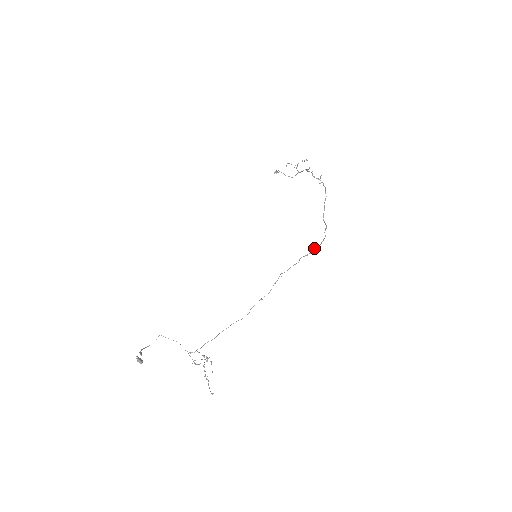
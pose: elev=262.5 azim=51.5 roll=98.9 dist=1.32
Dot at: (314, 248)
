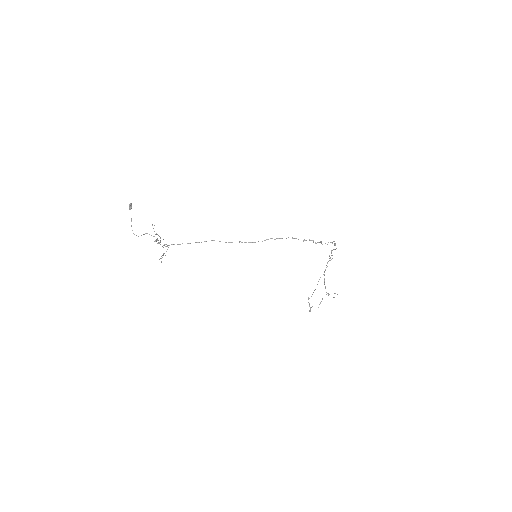
Dot at: (303, 240)
